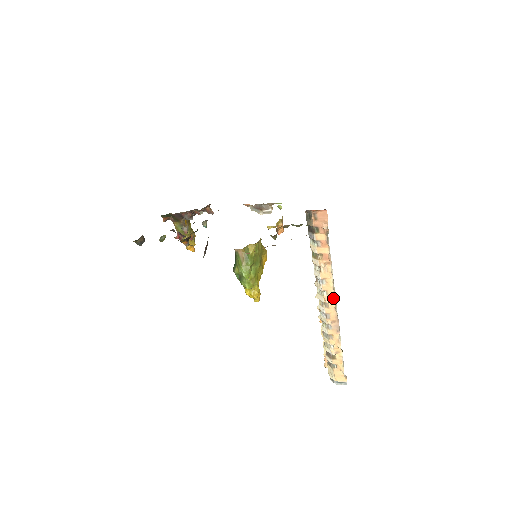
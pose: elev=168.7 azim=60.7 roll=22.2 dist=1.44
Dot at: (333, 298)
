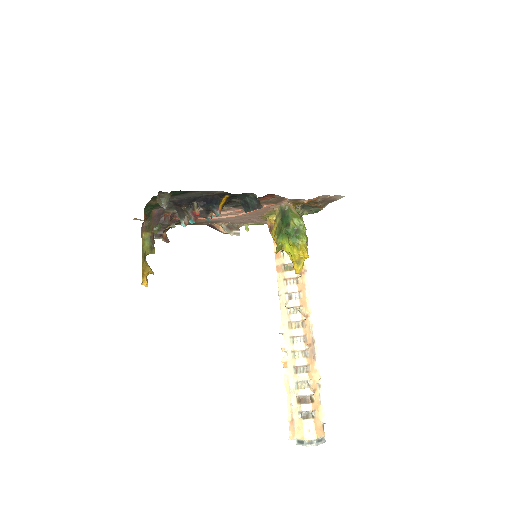
Dot at: (308, 313)
